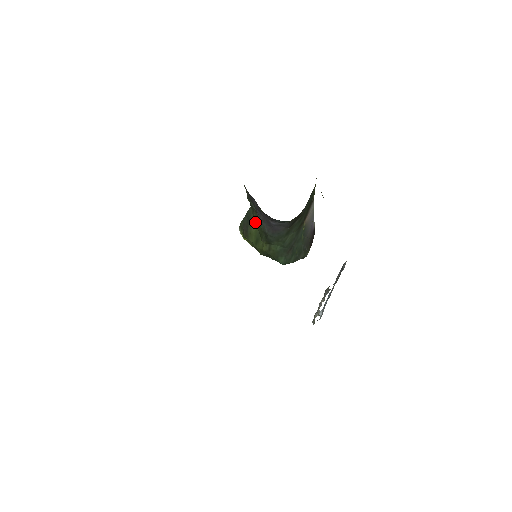
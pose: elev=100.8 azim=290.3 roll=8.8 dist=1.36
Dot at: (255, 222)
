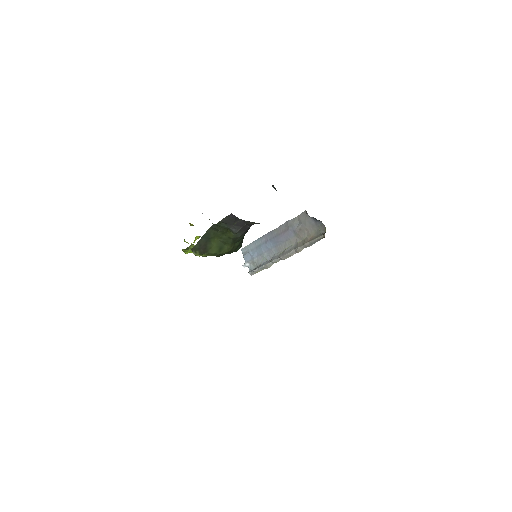
Dot at: (216, 237)
